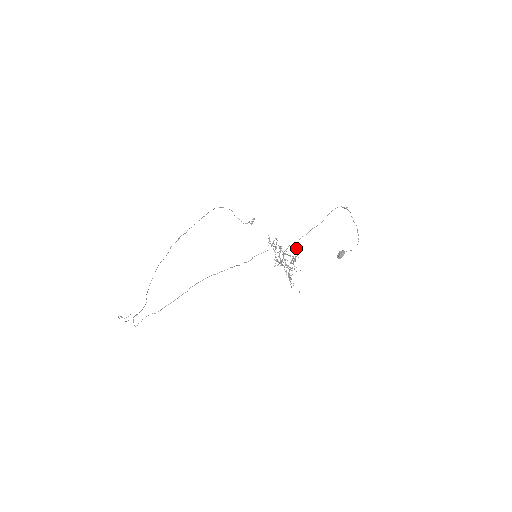
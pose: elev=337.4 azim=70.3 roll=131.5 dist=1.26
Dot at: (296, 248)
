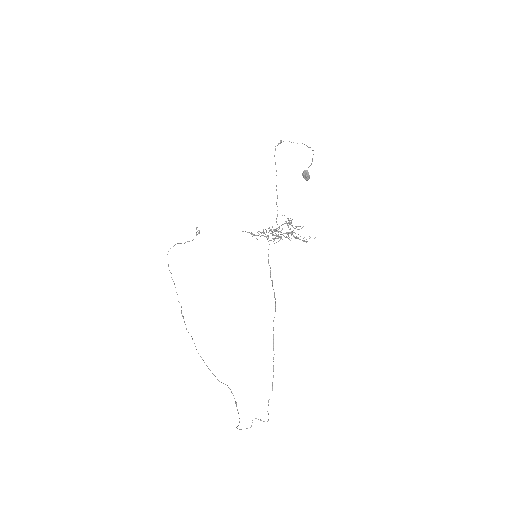
Dot at: occluded
